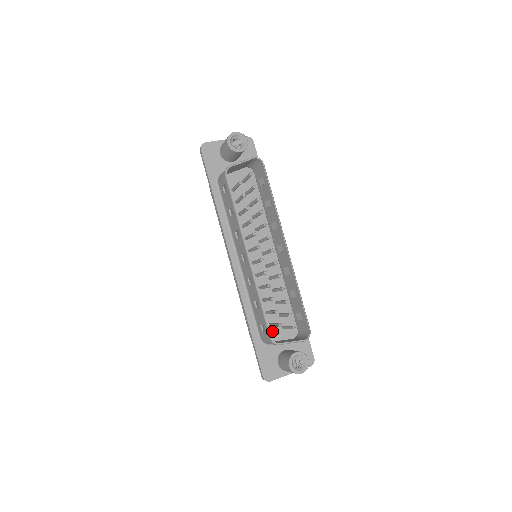
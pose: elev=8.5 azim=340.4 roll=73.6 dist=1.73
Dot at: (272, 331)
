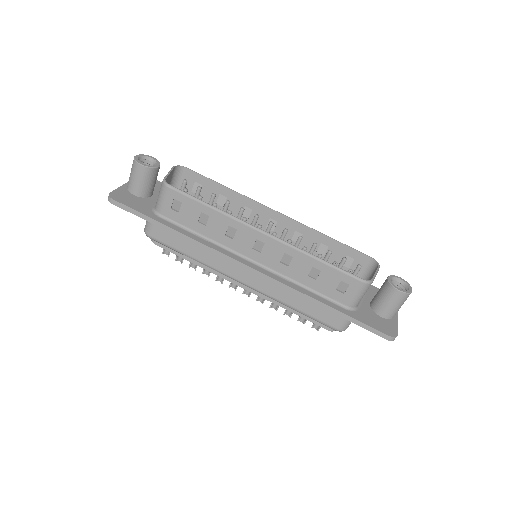
Dot at: occluded
